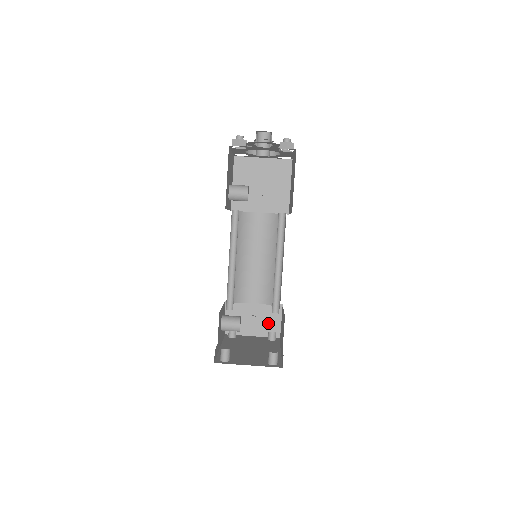
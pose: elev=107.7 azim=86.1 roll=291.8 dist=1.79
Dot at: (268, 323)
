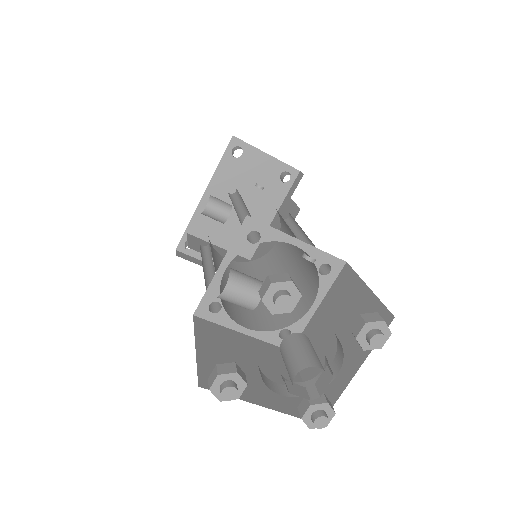
Dot at: occluded
